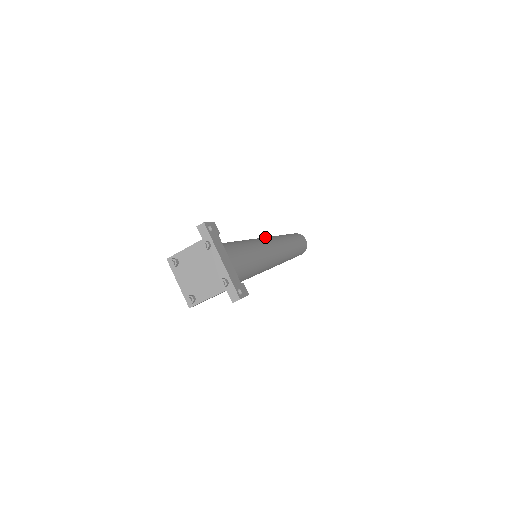
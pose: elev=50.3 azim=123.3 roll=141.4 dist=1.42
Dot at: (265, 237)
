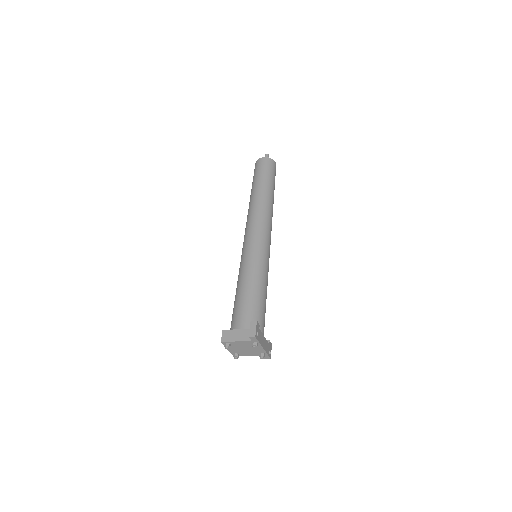
Dot at: (260, 228)
